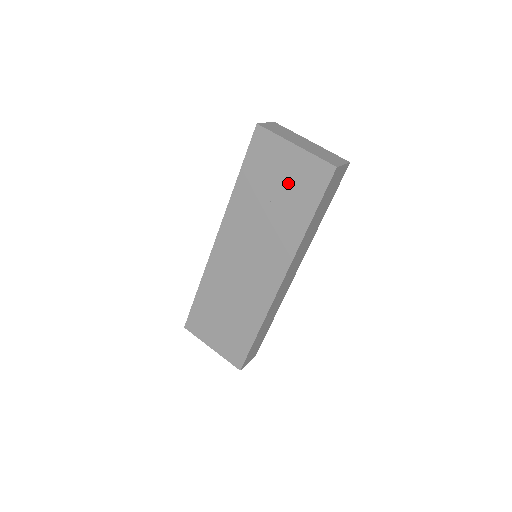
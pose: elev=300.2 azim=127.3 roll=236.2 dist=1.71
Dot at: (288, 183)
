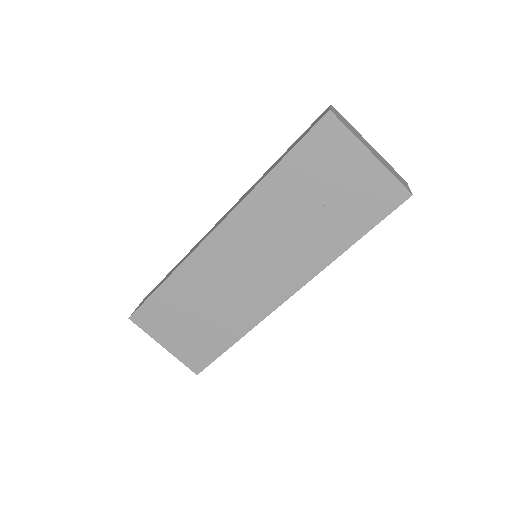
Dot at: (344, 194)
